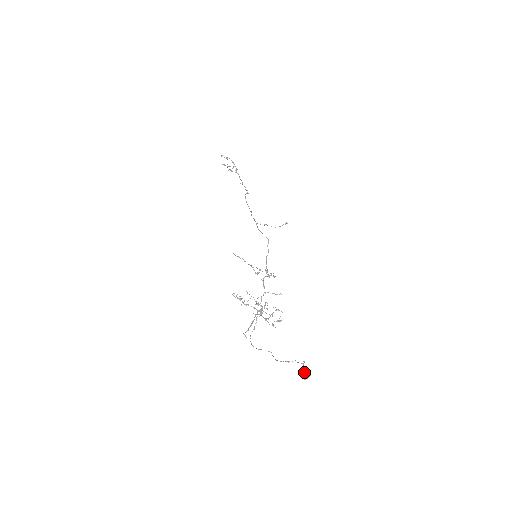
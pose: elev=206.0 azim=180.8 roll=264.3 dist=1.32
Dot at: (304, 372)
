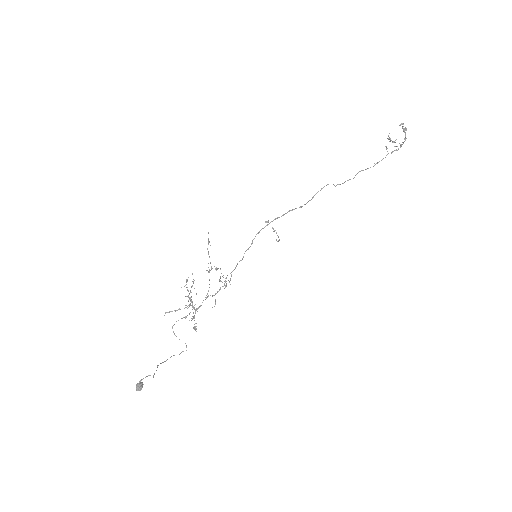
Dot at: (138, 383)
